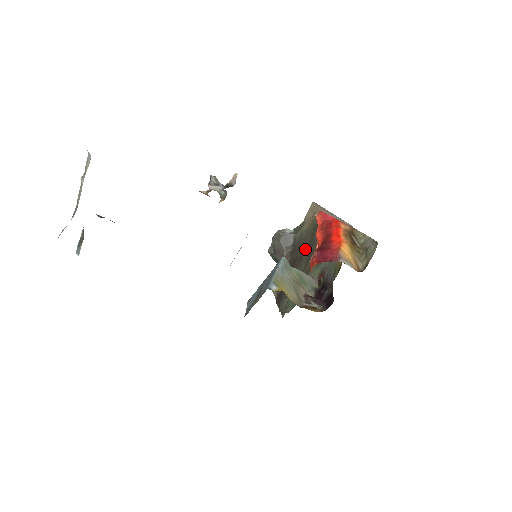
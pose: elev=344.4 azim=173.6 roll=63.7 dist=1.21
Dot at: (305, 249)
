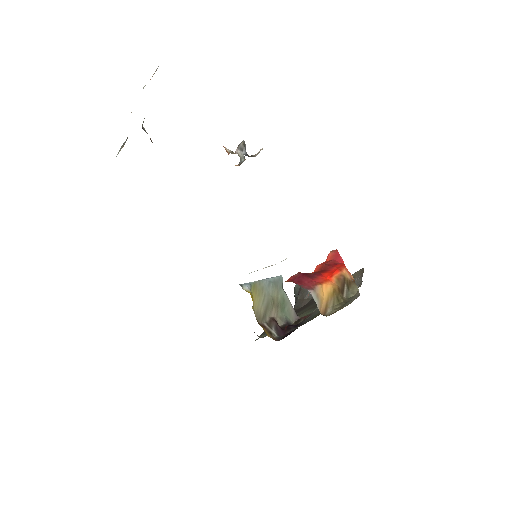
Dot at: occluded
